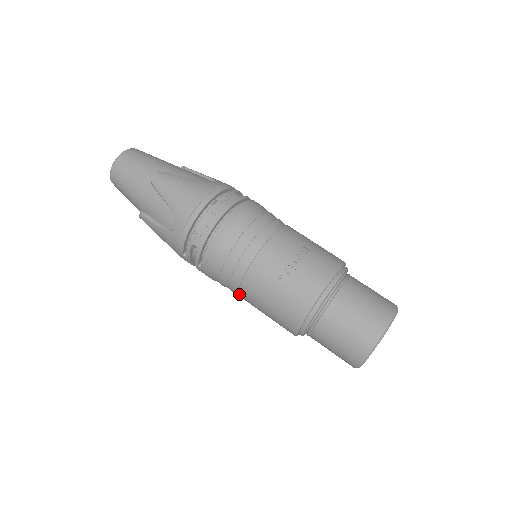
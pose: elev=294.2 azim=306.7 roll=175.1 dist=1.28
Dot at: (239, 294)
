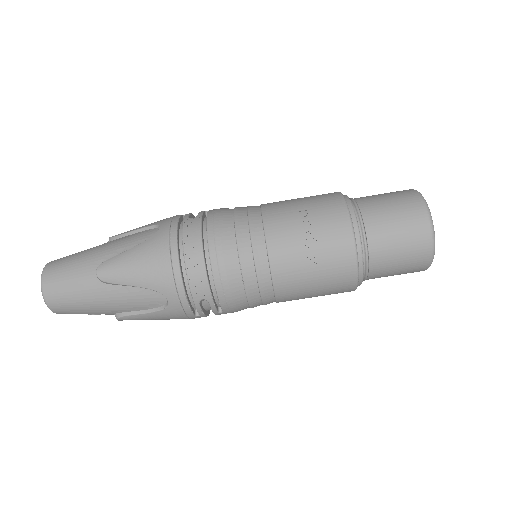
Dot at: (277, 302)
